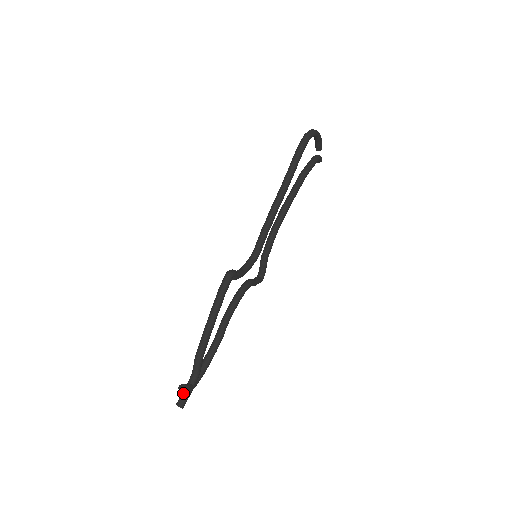
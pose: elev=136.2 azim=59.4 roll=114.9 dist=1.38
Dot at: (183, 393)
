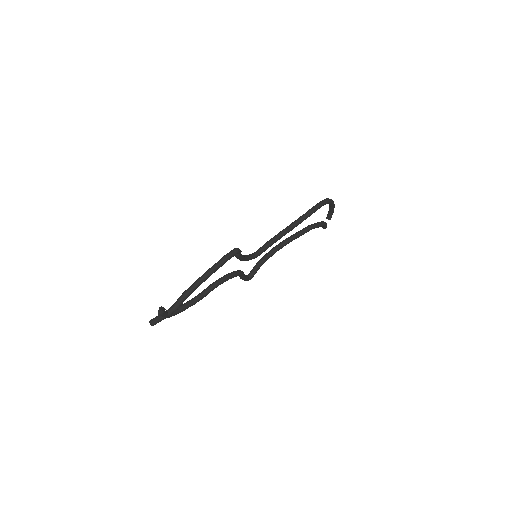
Dot at: (161, 313)
